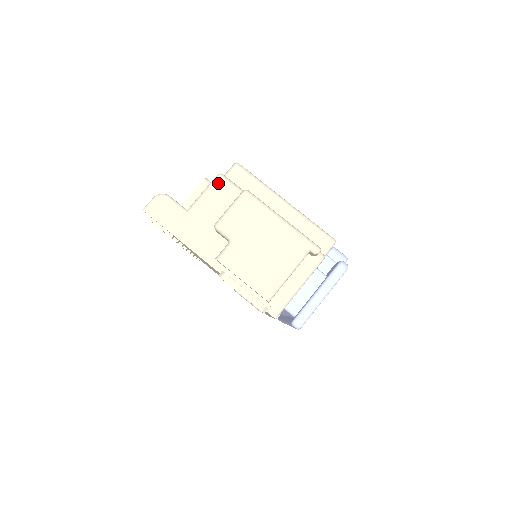
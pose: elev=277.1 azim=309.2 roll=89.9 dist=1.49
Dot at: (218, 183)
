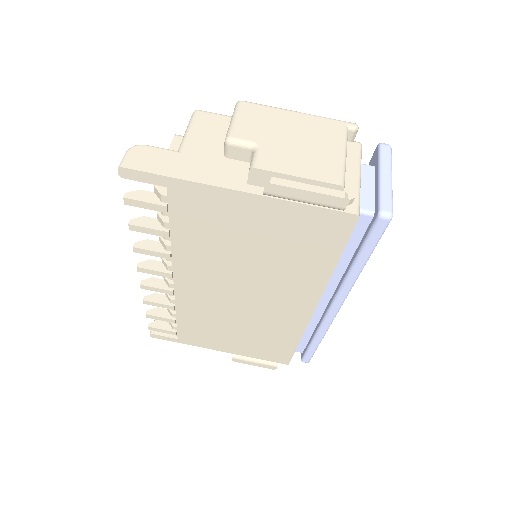
Dot at: (199, 116)
